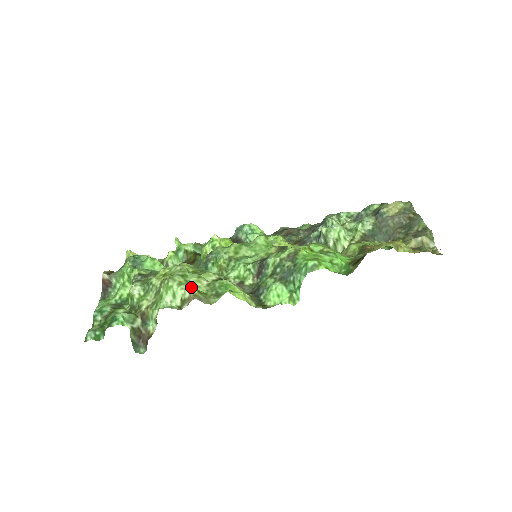
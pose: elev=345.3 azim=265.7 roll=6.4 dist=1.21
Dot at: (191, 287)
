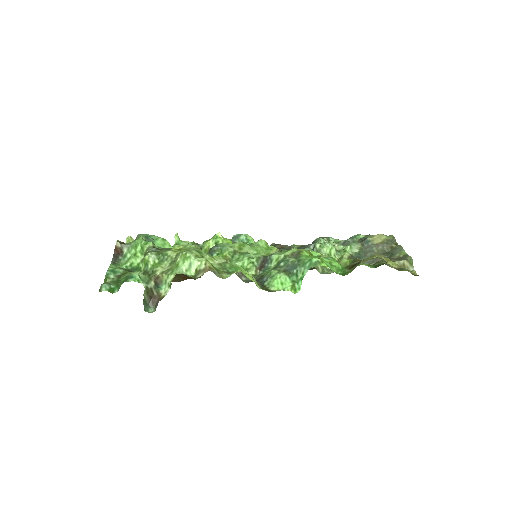
Dot at: (207, 261)
